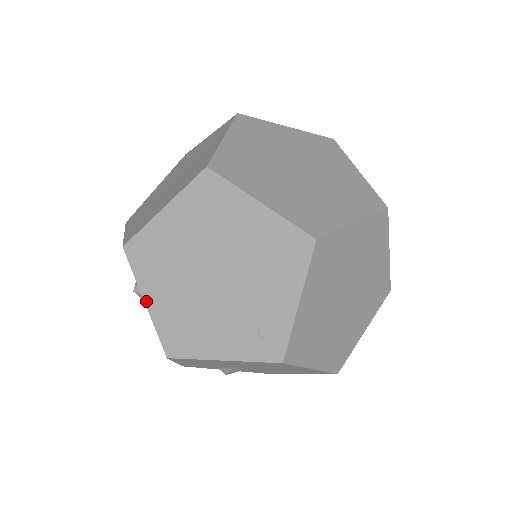
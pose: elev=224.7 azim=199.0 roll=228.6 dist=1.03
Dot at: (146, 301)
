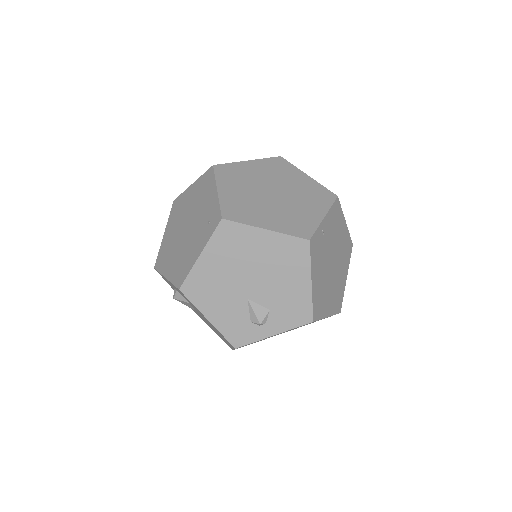
Dot at: (166, 276)
